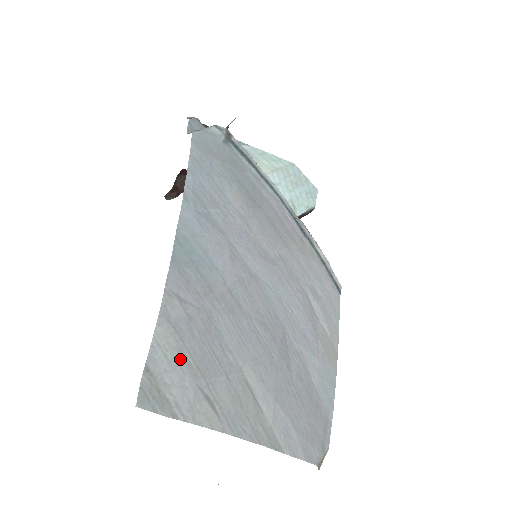
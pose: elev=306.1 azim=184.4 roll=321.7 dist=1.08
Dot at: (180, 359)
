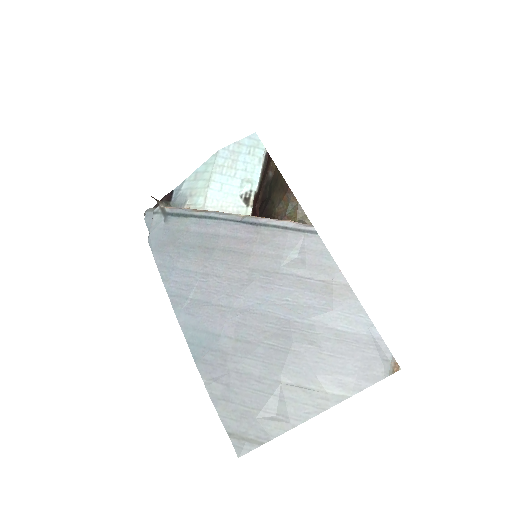
Dot at: (240, 414)
